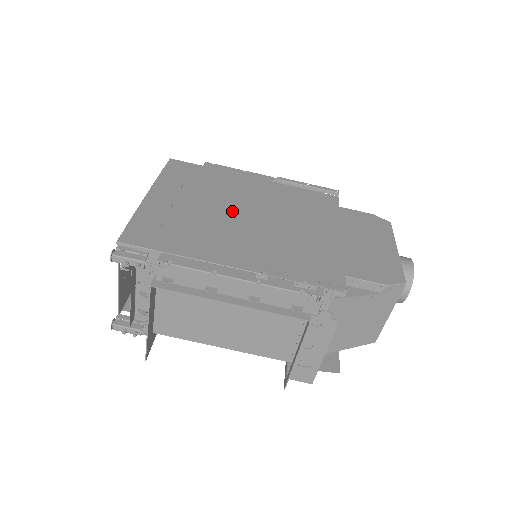
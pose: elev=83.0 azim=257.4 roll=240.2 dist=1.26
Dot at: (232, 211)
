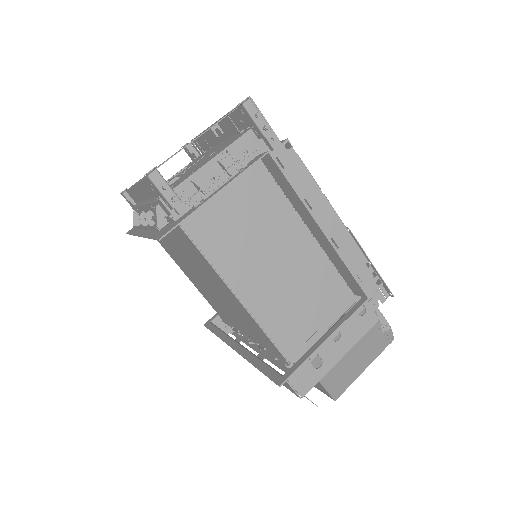
Dot at: occluded
